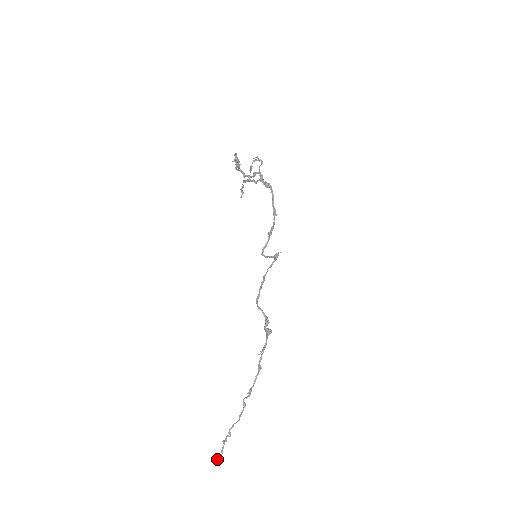
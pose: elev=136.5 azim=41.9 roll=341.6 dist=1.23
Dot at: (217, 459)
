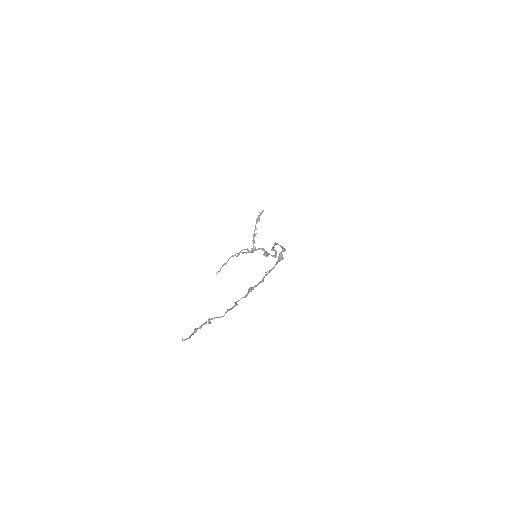
Dot at: occluded
